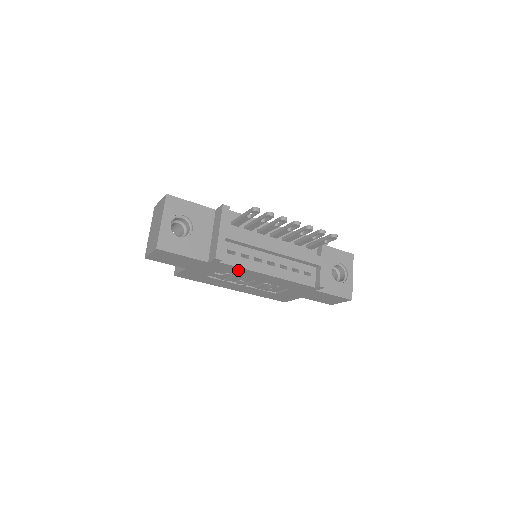
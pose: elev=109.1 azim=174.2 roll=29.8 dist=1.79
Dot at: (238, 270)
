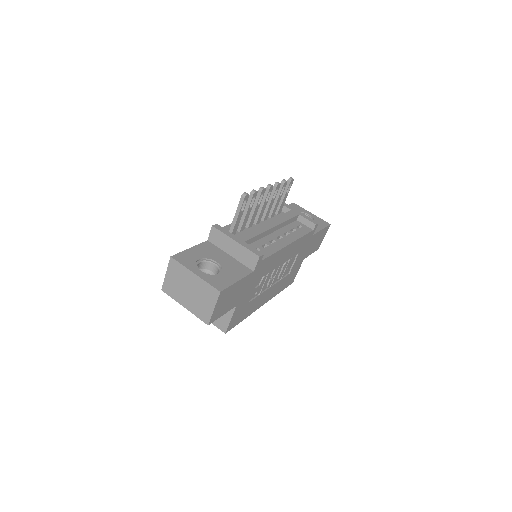
Dot at: (271, 261)
